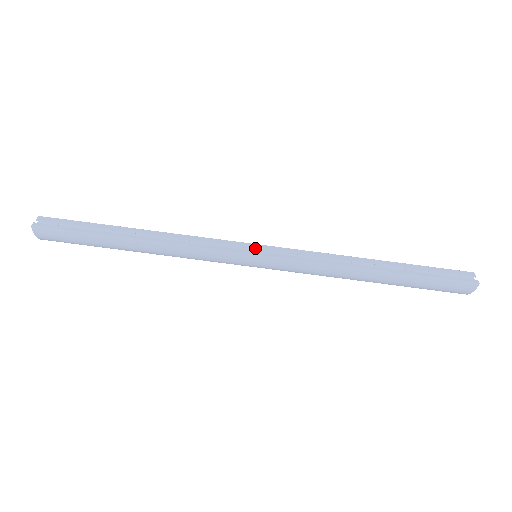
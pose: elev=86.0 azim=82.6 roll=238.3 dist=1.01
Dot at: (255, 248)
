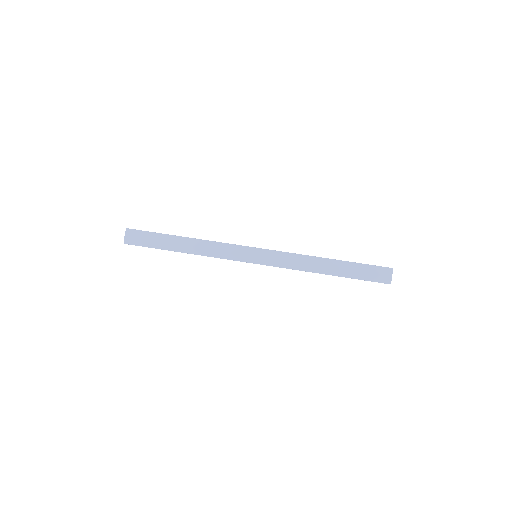
Dot at: occluded
